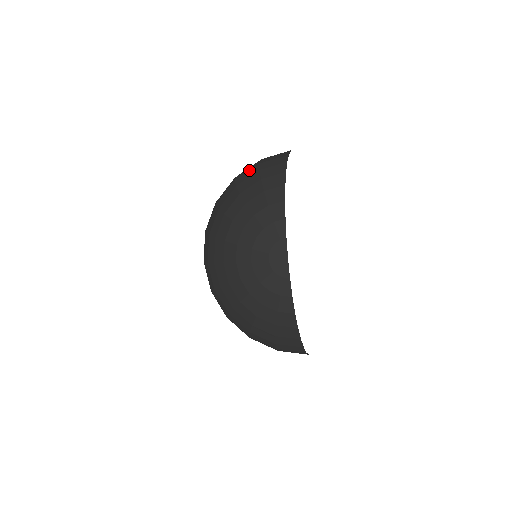
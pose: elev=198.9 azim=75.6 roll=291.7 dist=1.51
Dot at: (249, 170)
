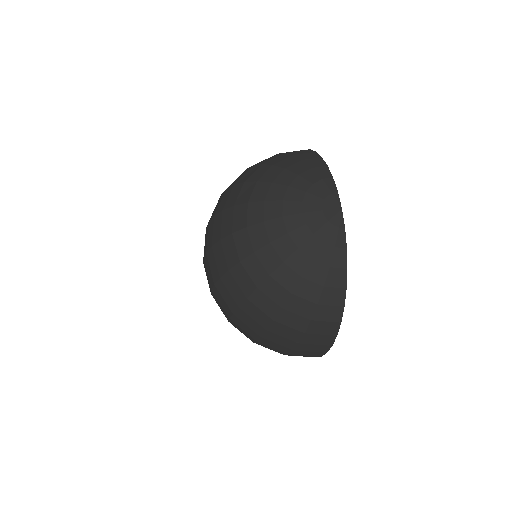
Dot at: (268, 158)
